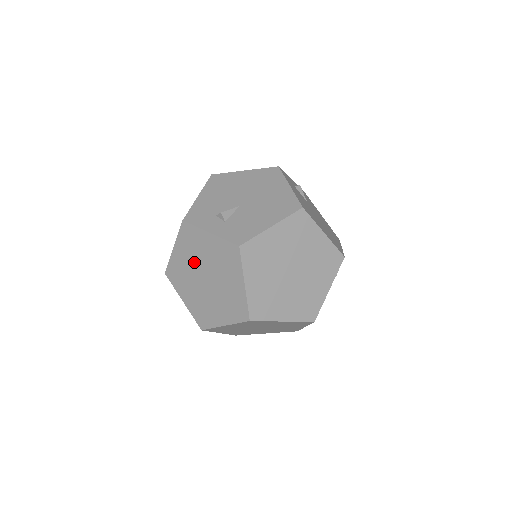
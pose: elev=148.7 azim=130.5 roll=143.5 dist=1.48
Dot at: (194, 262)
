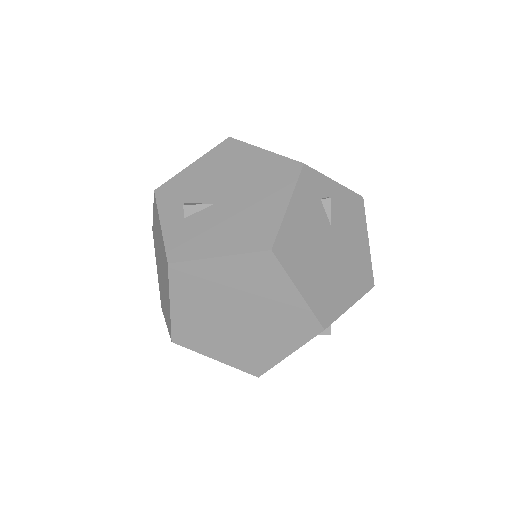
Dot at: (158, 241)
